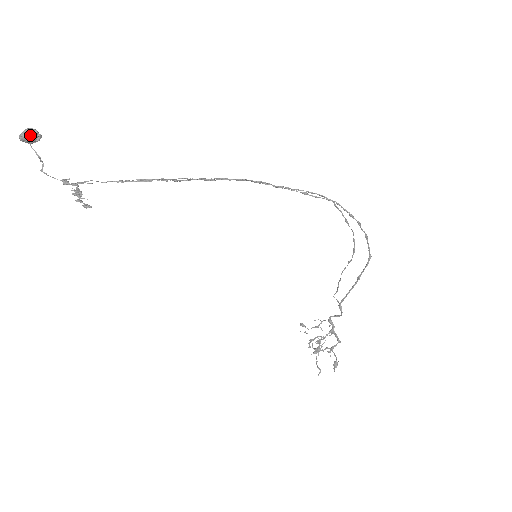
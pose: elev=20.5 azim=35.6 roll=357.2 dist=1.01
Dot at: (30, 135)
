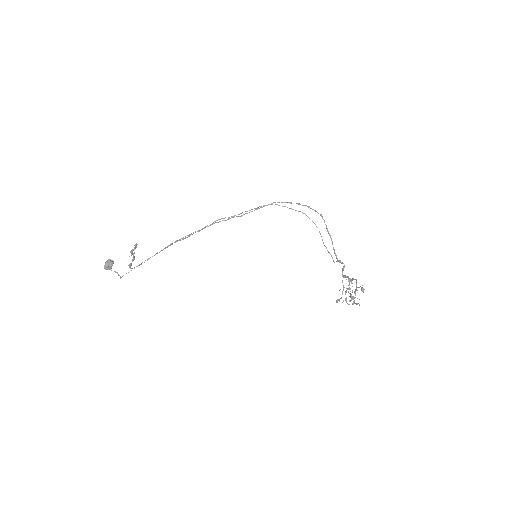
Dot at: (108, 262)
